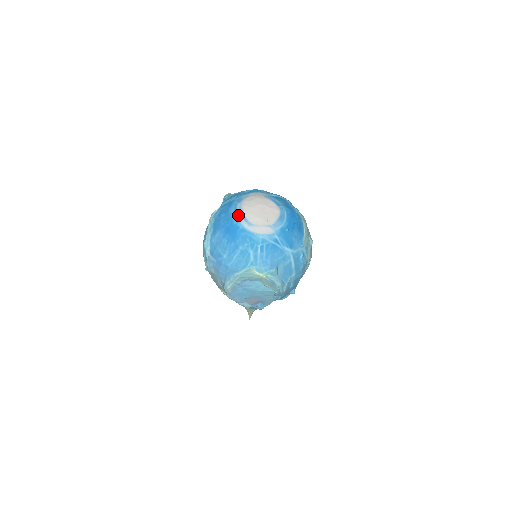
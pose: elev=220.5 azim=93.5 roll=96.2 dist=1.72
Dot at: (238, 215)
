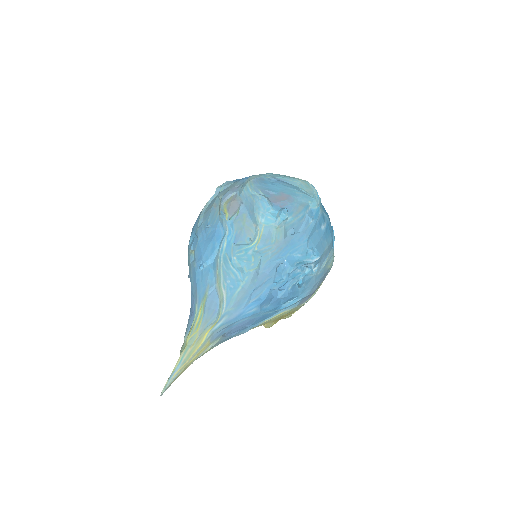
Dot at: occluded
